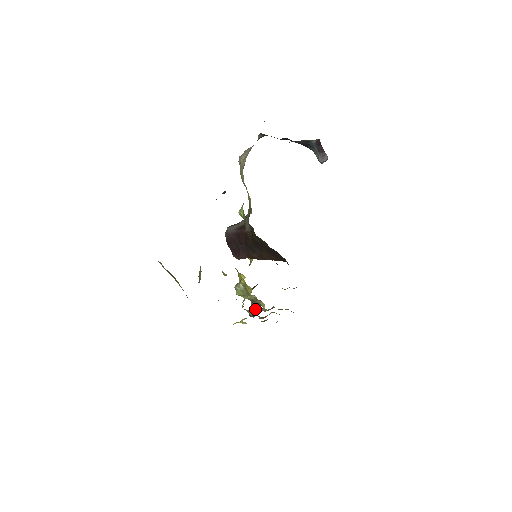
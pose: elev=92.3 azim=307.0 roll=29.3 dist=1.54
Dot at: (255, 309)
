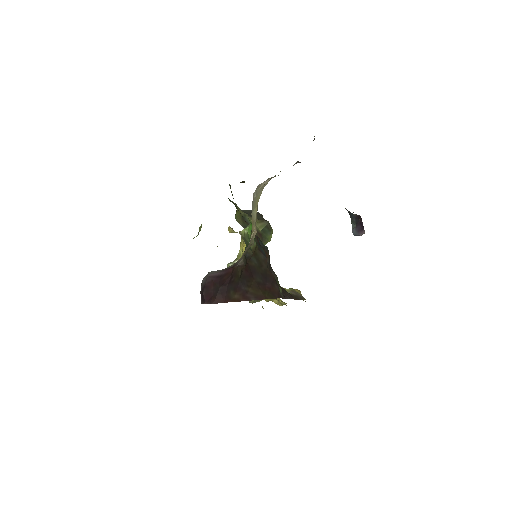
Dot at: occluded
